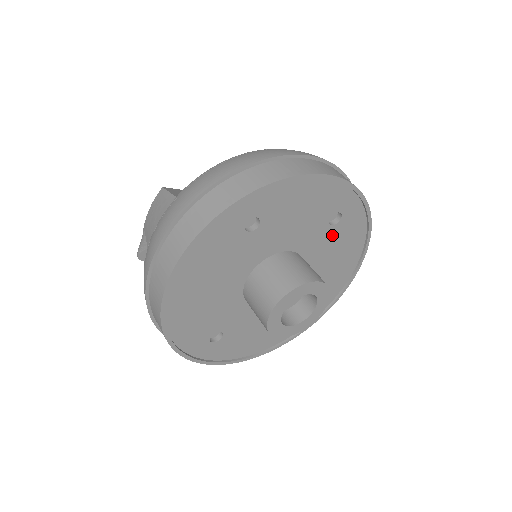
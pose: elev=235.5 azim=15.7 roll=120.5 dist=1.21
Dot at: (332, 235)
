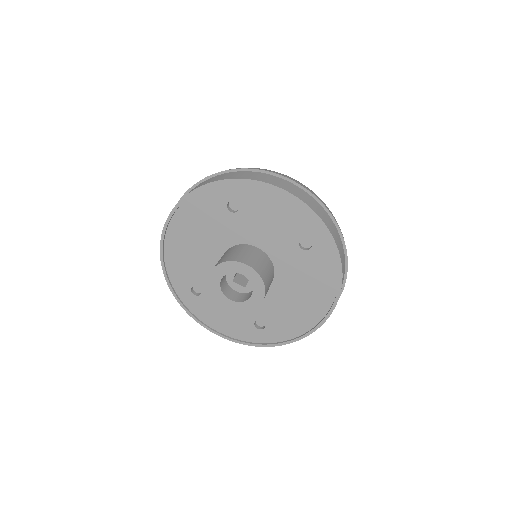
Dot at: (302, 260)
